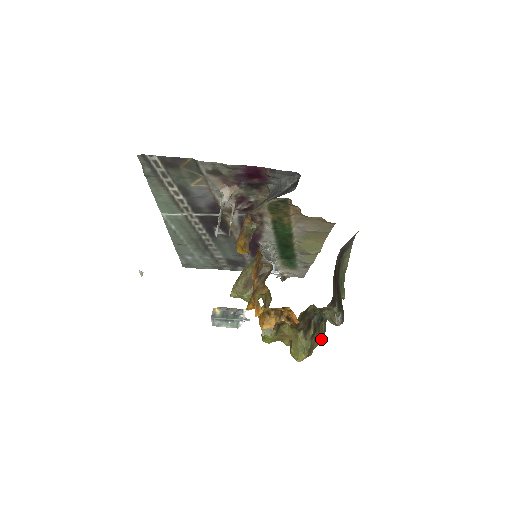
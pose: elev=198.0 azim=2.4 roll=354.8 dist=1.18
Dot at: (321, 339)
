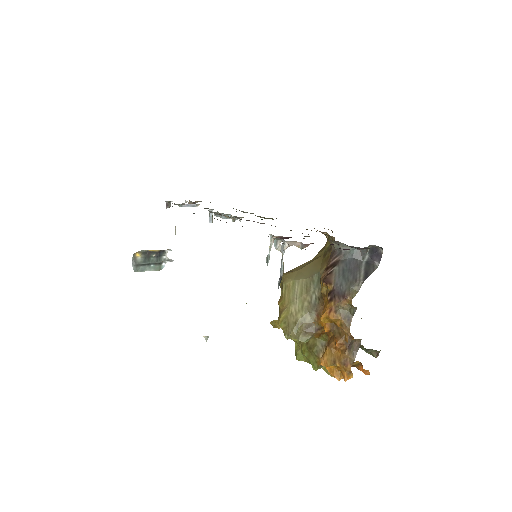
Dot at: occluded
